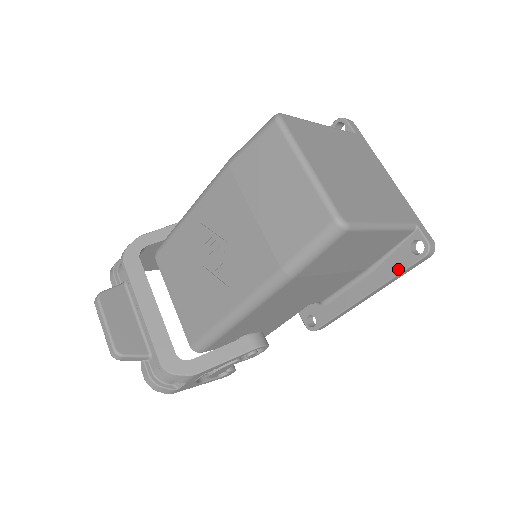
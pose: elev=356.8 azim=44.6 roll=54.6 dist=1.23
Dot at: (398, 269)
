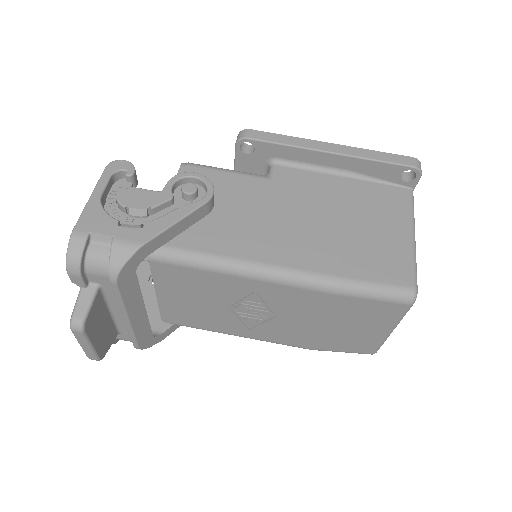
Dot at: occluded
